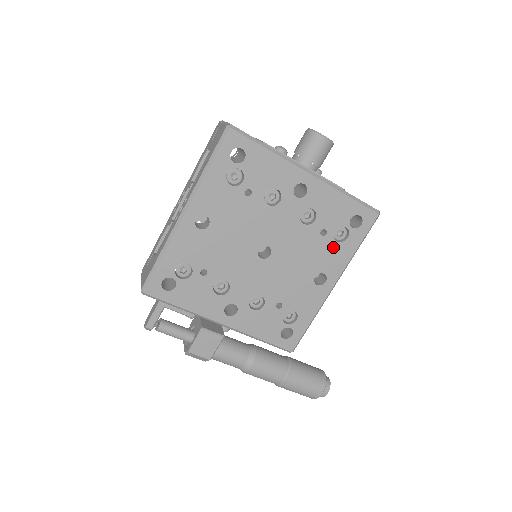
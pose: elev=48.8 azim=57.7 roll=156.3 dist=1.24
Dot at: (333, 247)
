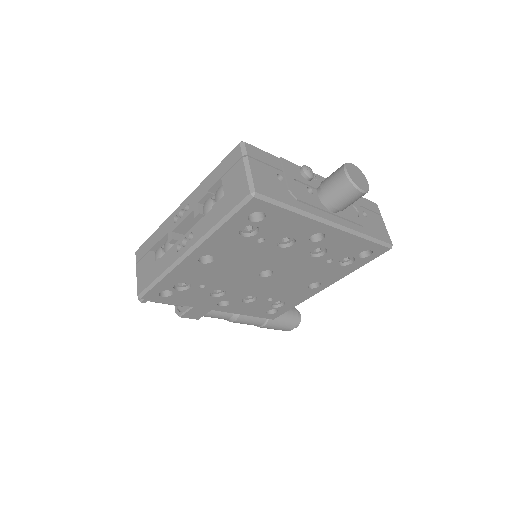
Dot at: (335, 268)
